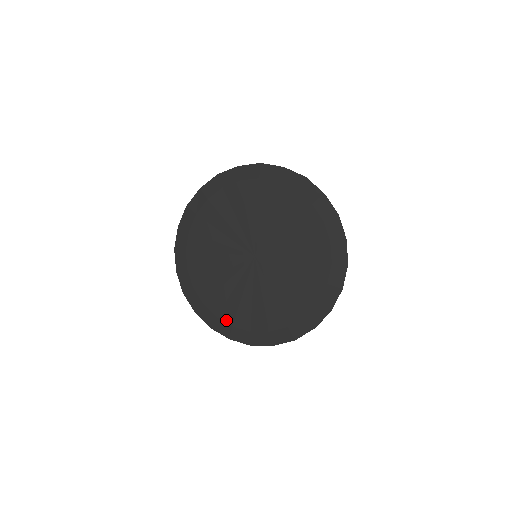
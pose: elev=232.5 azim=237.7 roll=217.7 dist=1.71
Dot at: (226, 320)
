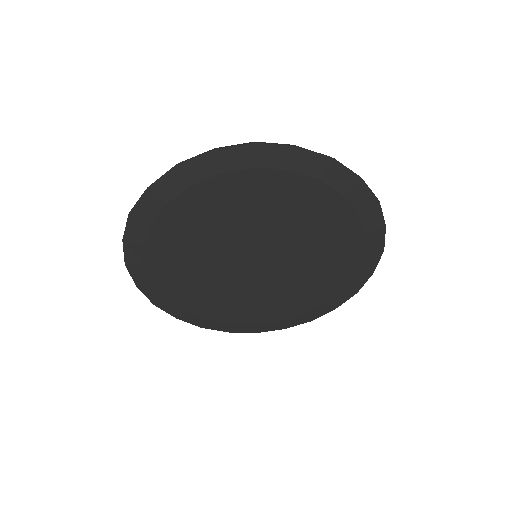
Dot at: (223, 321)
